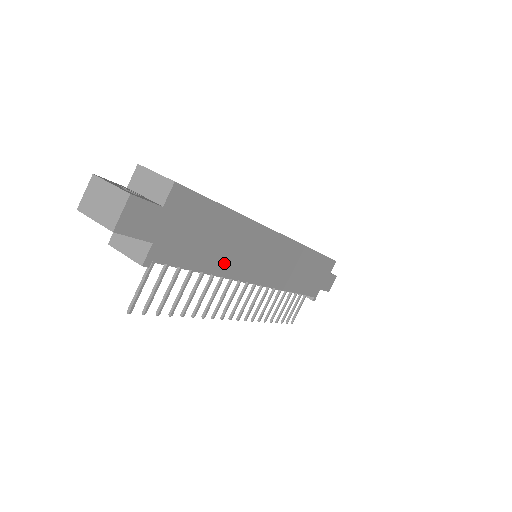
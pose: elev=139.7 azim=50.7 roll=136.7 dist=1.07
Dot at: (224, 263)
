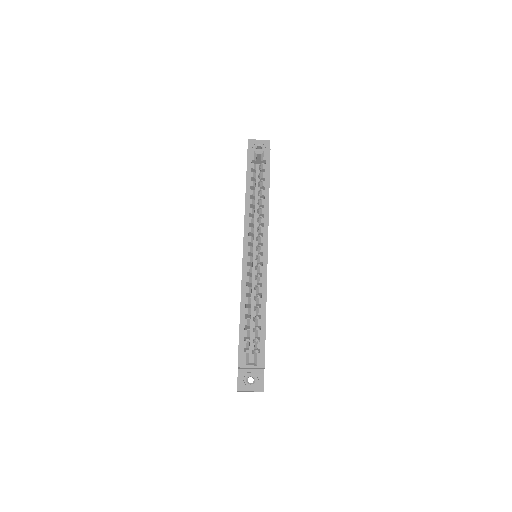
Dot at: occluded
